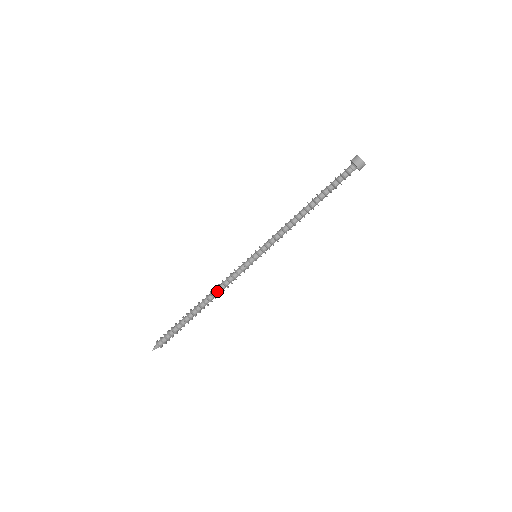
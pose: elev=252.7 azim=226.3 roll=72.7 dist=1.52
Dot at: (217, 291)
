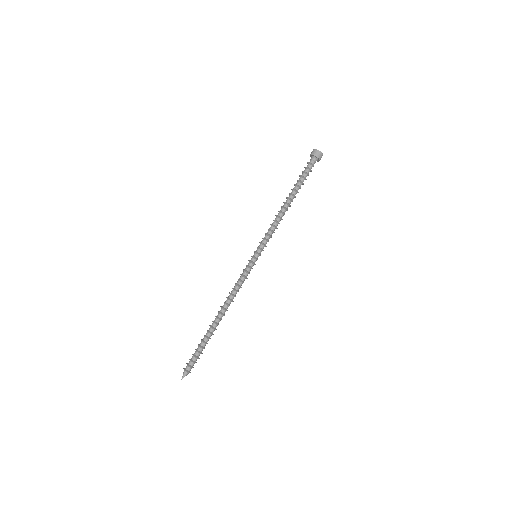
Dot at: (231, 299)
